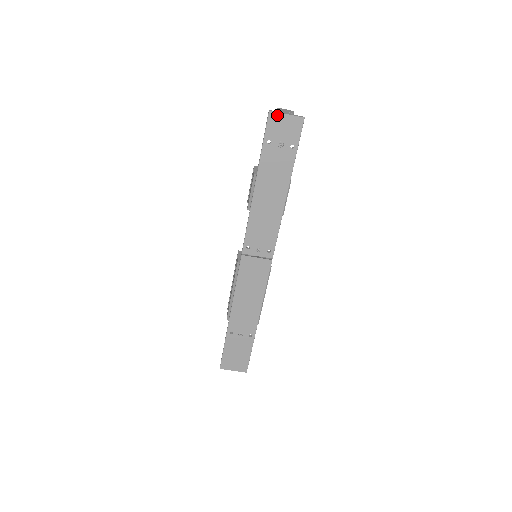
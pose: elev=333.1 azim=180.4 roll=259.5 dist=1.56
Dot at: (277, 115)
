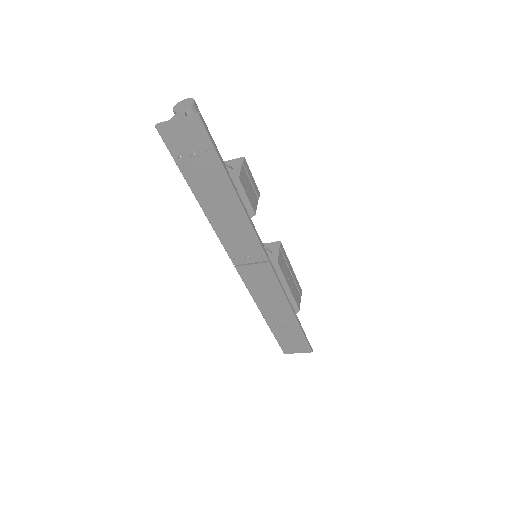
Dot at: (167, 127)
